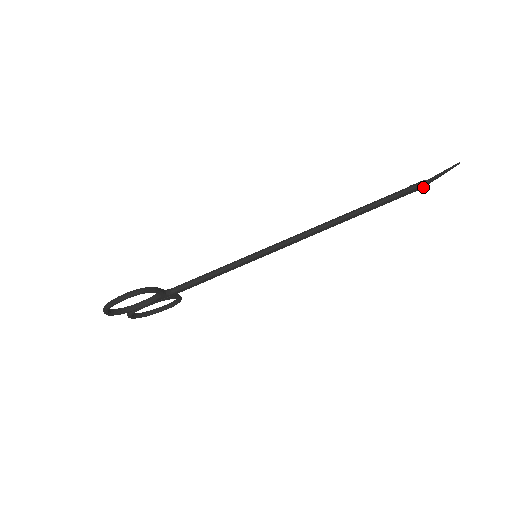
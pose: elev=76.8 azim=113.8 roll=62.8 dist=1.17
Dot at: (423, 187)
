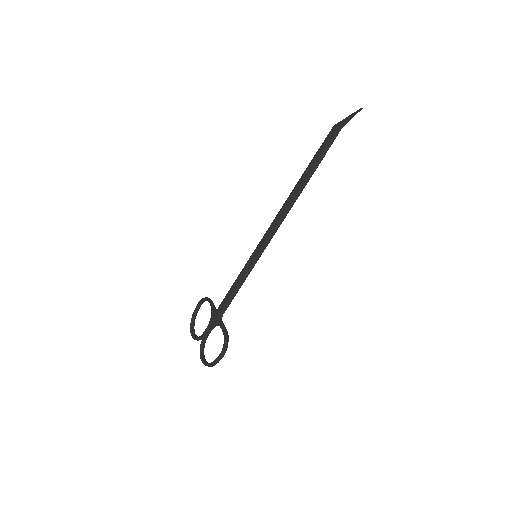
Dot at: (337, 131)
